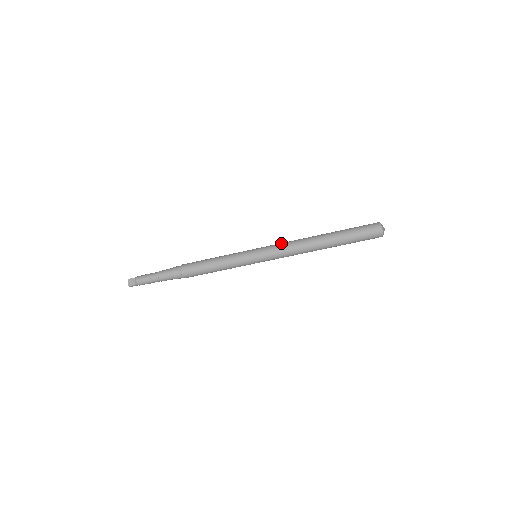
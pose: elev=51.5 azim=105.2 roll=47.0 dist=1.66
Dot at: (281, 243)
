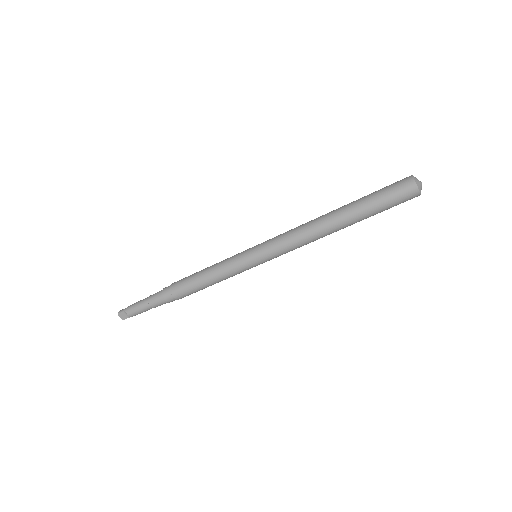
Dot at: (283, 238)
